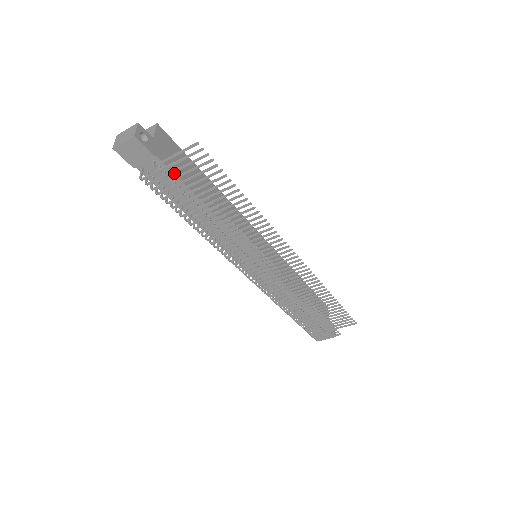
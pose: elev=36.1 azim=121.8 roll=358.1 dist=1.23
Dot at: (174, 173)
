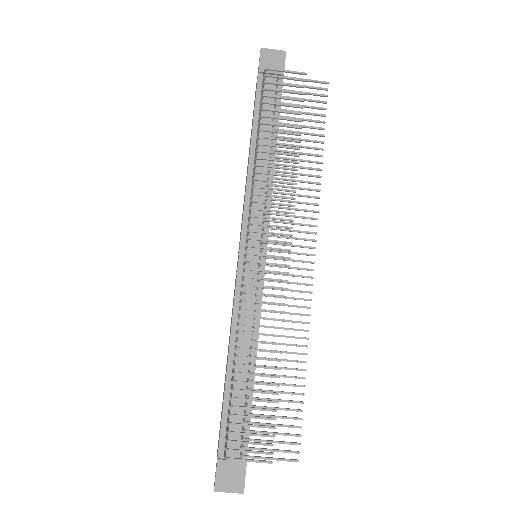
Dot at: occluded
